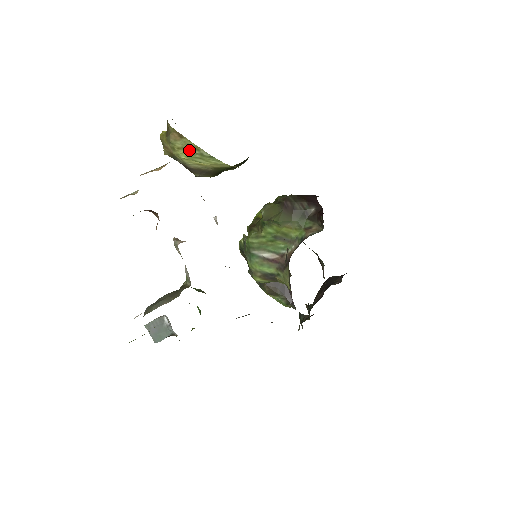
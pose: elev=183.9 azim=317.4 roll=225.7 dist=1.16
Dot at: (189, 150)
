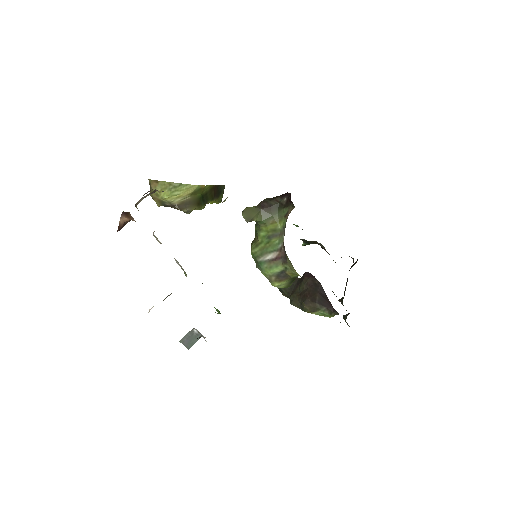
Dot at: (166, 189)
